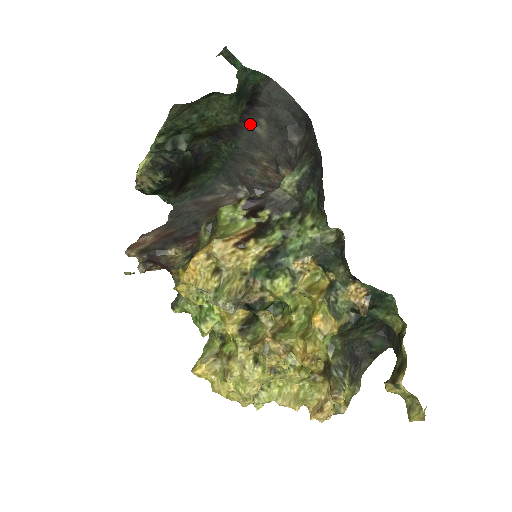
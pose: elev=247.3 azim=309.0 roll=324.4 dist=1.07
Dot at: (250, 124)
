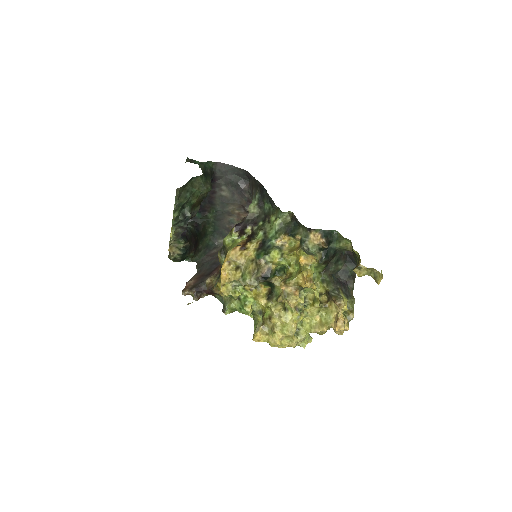
Dot at: (218, 193)
